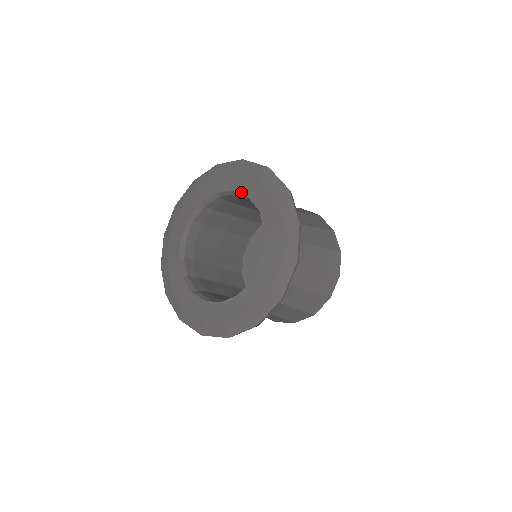
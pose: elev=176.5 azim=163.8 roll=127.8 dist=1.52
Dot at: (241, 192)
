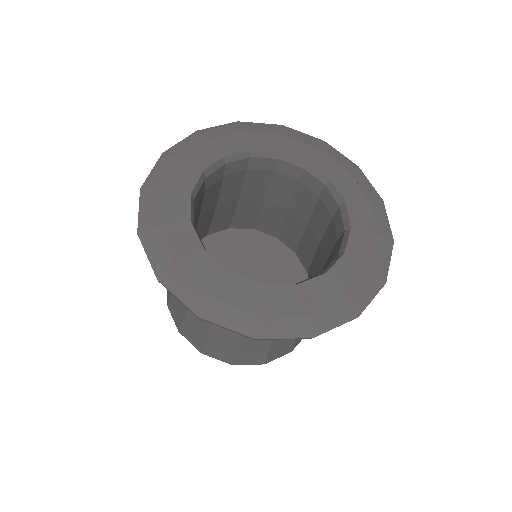
Dot at: (267, 148)
